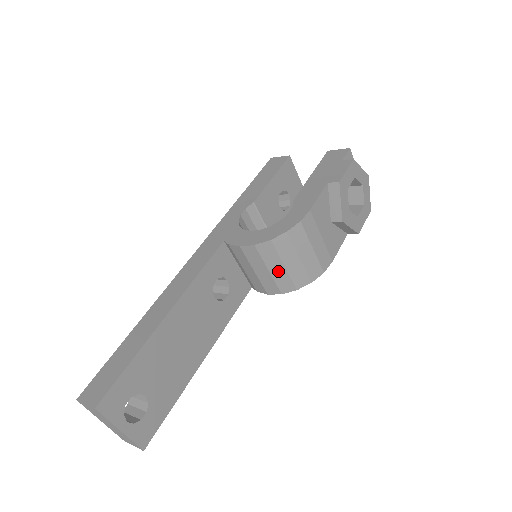
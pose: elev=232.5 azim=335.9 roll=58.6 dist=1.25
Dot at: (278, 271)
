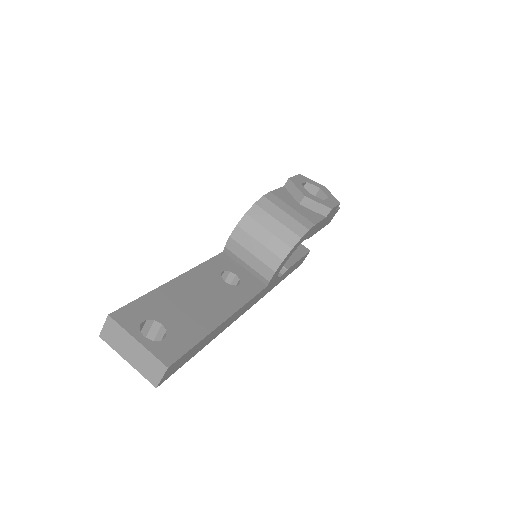
Dot at: (267, 239)
